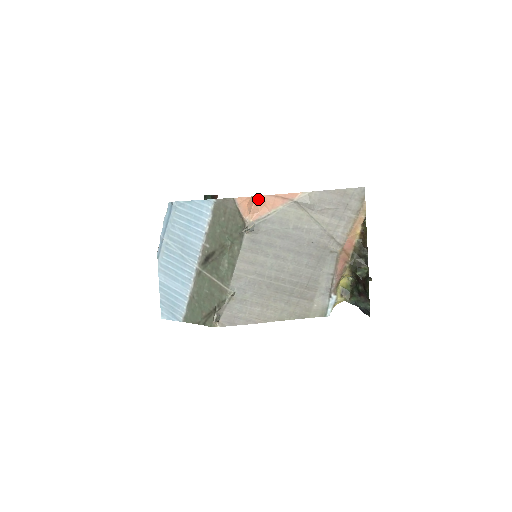
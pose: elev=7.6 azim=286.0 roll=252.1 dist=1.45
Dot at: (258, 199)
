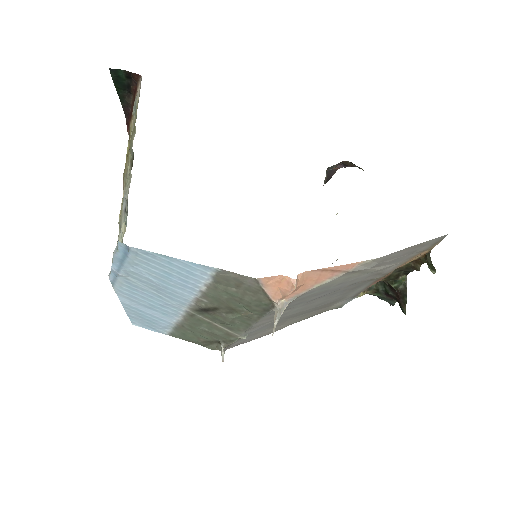
Dot at: (298, 282)
